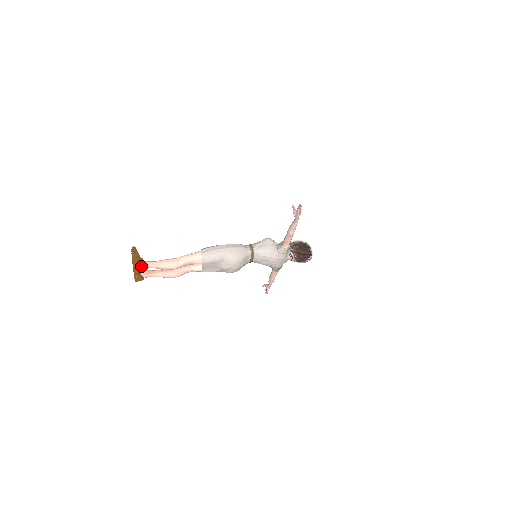
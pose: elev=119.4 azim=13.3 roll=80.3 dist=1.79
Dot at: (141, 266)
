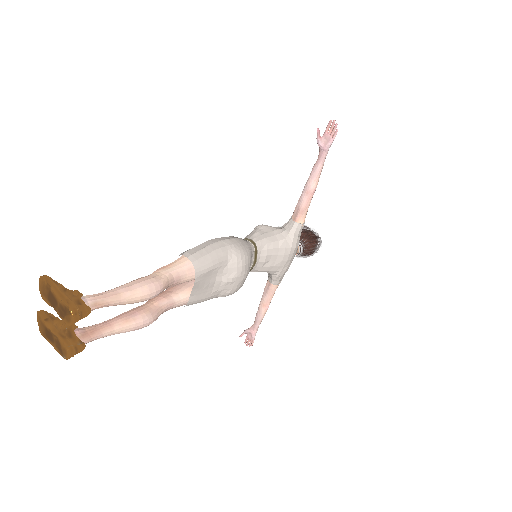
Dot at: (84, 305)
